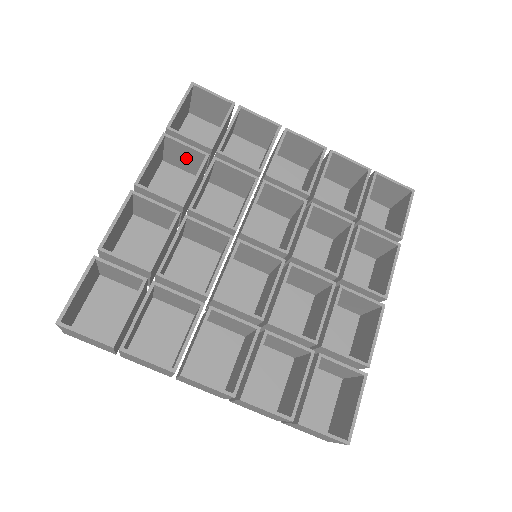
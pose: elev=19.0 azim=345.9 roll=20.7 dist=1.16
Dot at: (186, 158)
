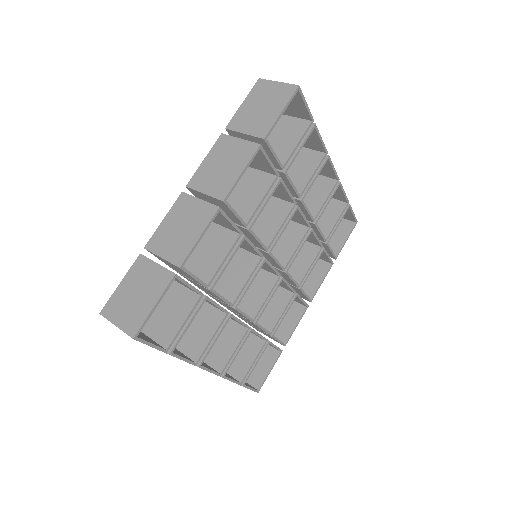
Dot at: (253, 159)
